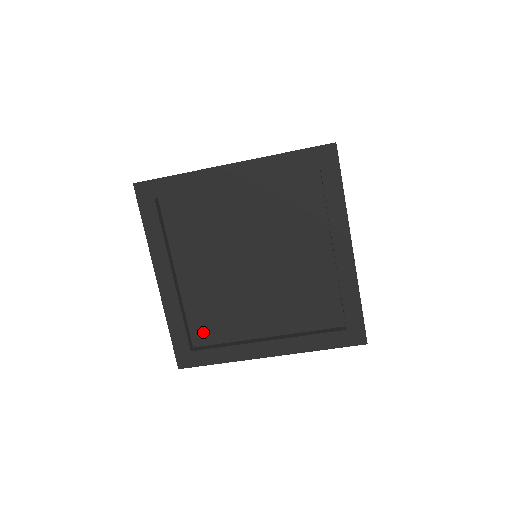
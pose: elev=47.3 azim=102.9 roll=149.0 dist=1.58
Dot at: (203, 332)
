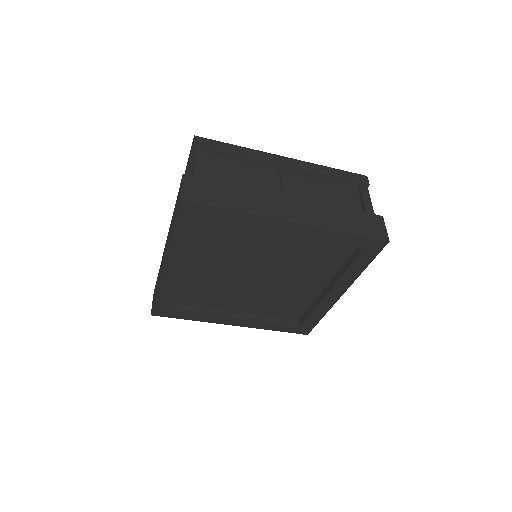
Dot at: (292, 313)
